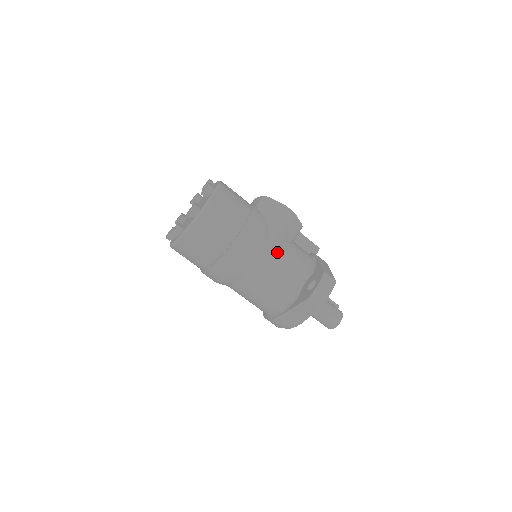
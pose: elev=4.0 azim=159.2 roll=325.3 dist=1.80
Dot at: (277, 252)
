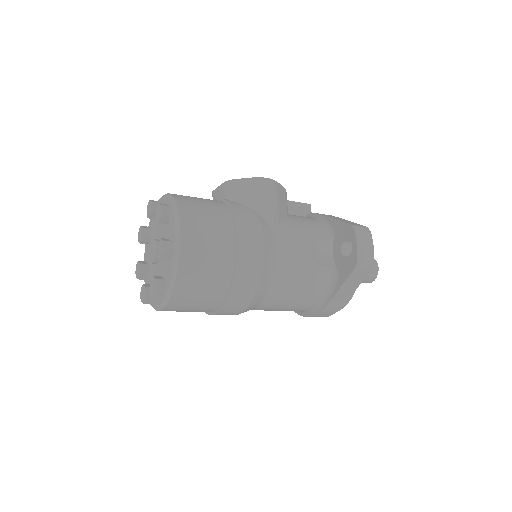
Dot at: (286, 236)
